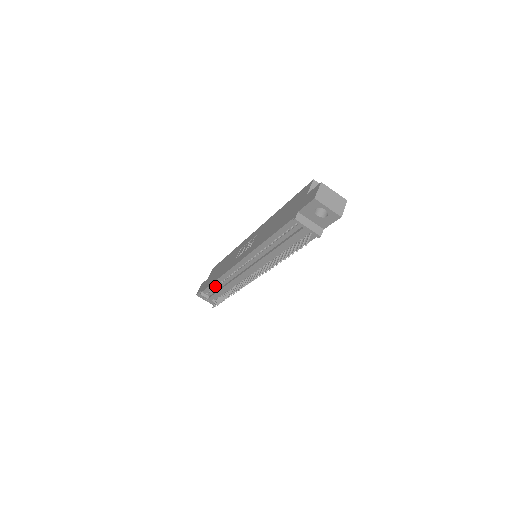
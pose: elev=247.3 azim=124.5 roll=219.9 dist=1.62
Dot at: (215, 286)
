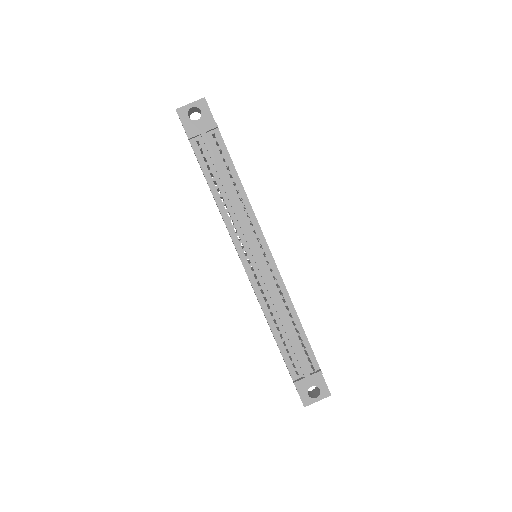
Dot at: (284, 346)
